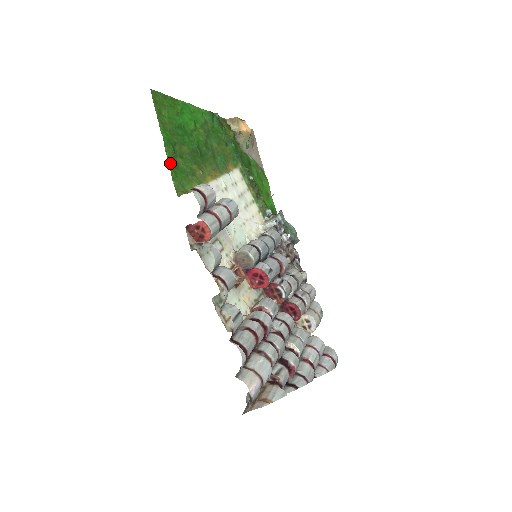
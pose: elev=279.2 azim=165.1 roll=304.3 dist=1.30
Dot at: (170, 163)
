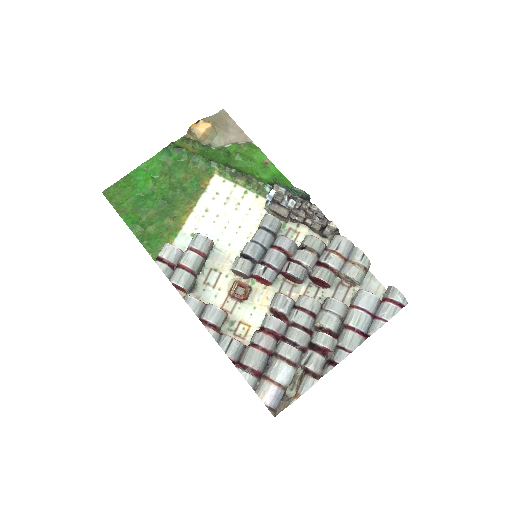
Dot at: (142, 241)
